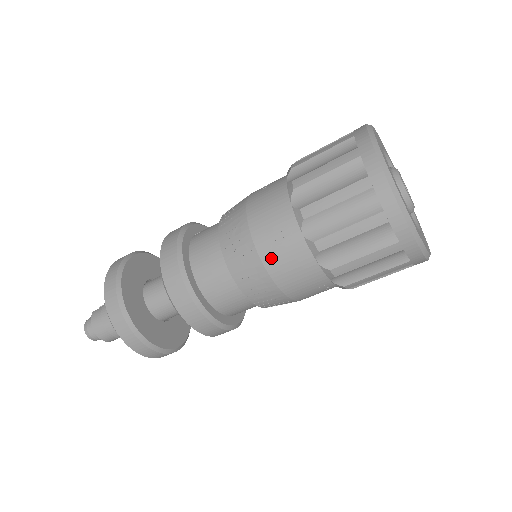
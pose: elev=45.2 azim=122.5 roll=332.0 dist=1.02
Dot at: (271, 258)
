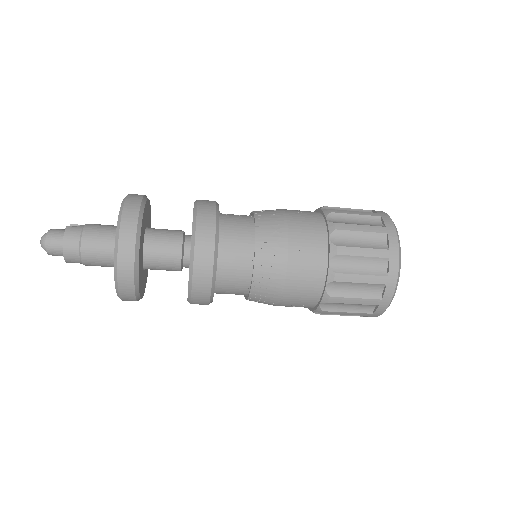
Dot at: (295, 268)
